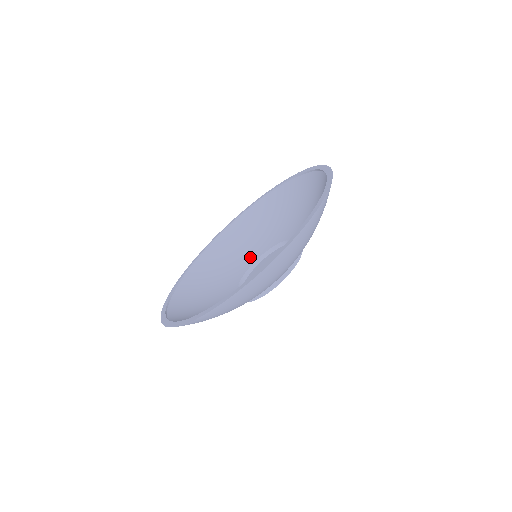
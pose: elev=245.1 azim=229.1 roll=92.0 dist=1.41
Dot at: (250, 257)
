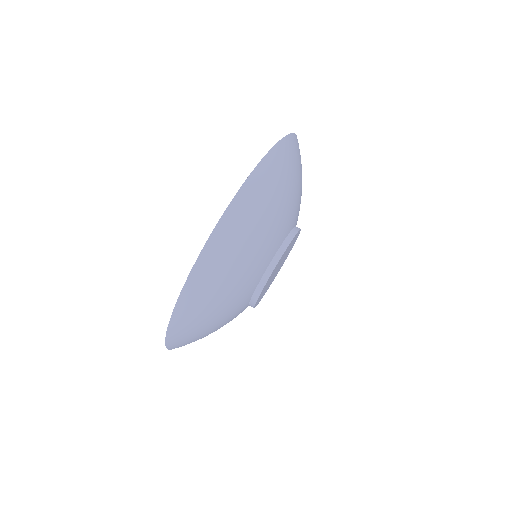
Dot at: occluded
